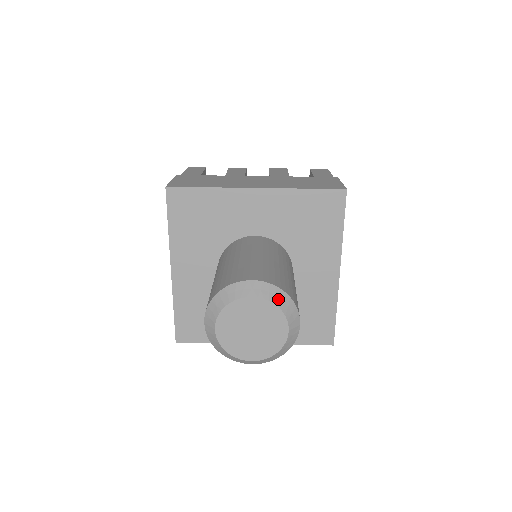
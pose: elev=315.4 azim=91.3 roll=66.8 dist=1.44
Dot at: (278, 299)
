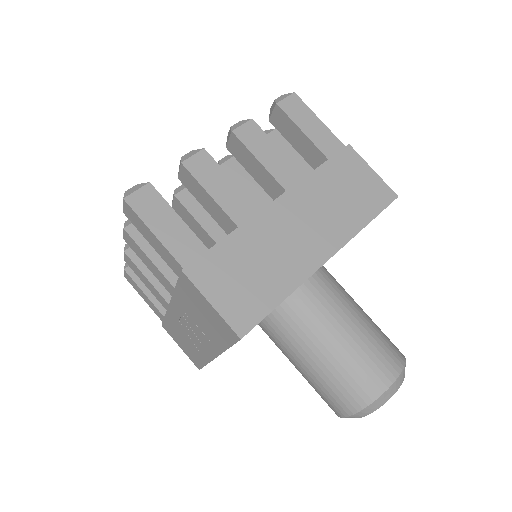
Dot at: occluded
